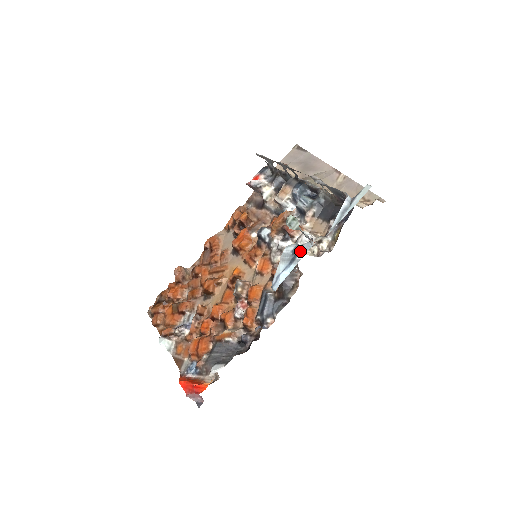
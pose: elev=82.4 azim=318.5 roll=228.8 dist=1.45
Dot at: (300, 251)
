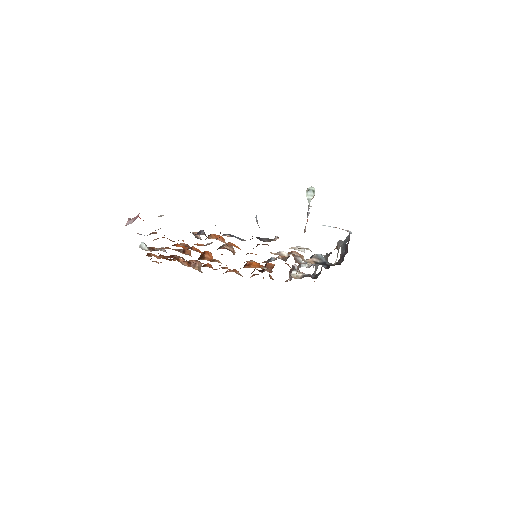
Dot at: occluded
